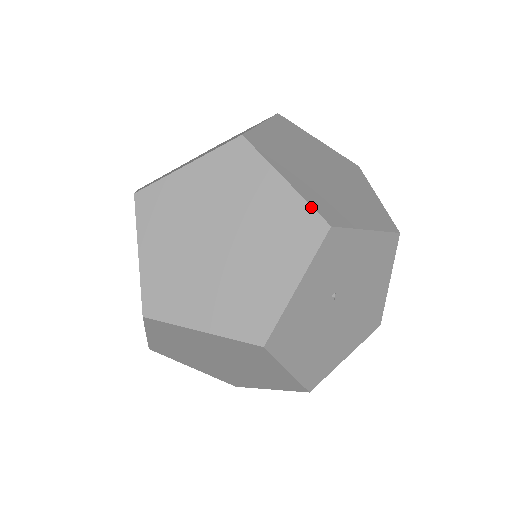
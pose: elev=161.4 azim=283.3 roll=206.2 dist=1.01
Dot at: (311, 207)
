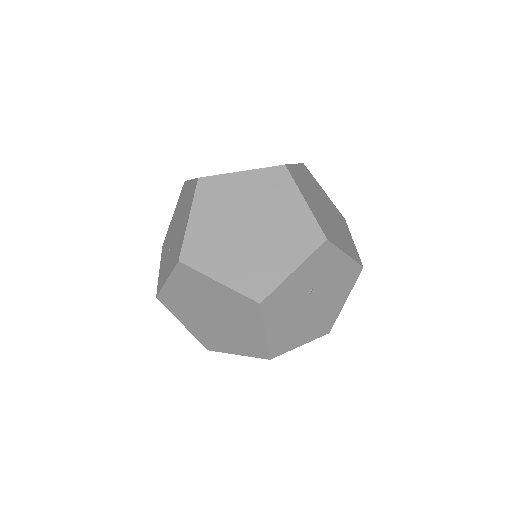
Dot at: (318, 223)
